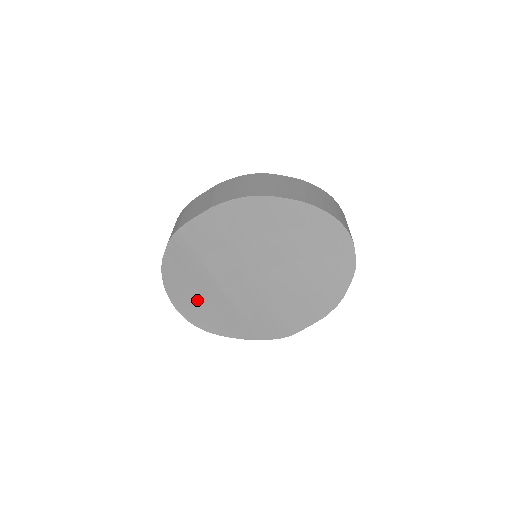
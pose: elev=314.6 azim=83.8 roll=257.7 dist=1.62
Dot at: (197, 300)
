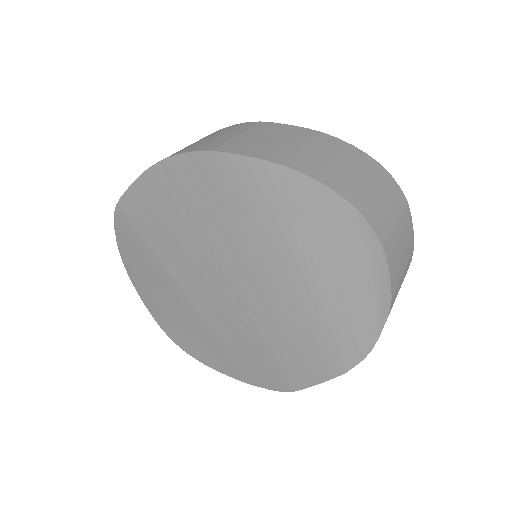
Dot at: (169, 310)
